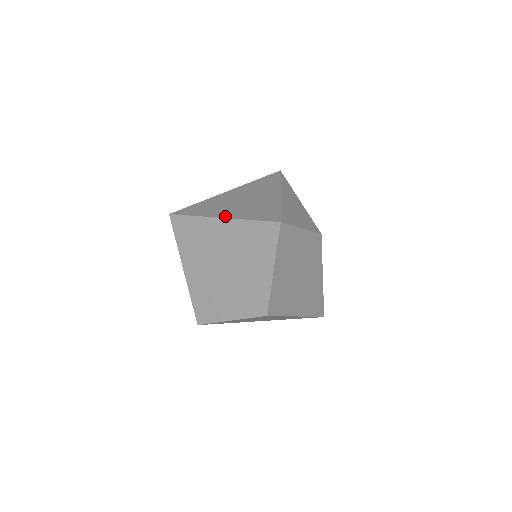
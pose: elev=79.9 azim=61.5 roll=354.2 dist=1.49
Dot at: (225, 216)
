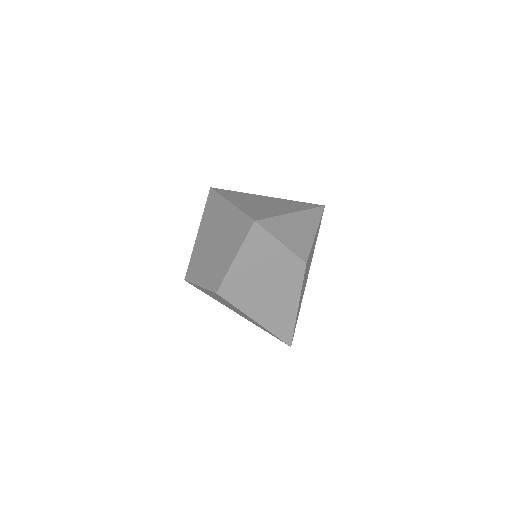
Dot at: (234, 203)
